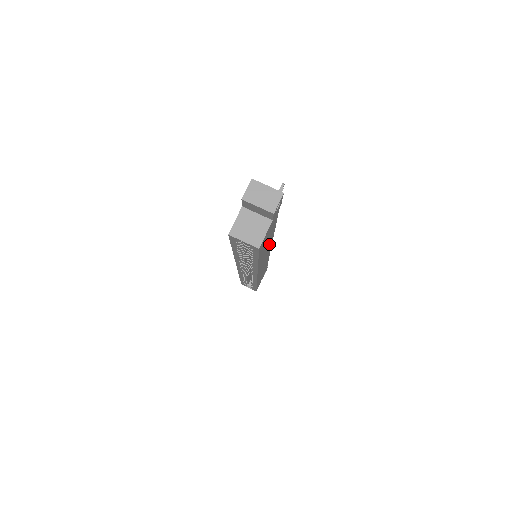
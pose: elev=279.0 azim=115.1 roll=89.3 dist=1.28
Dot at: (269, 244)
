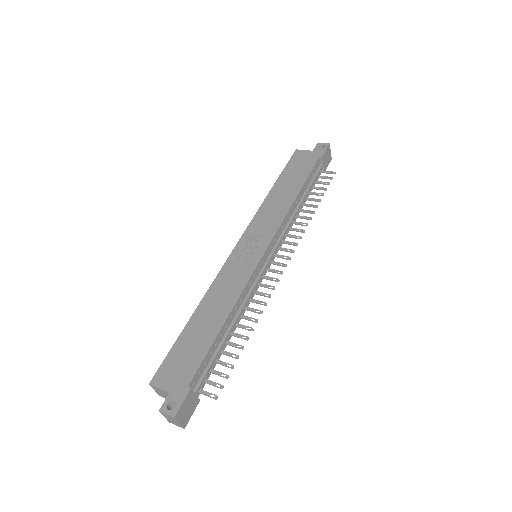
Dot at: occluded
